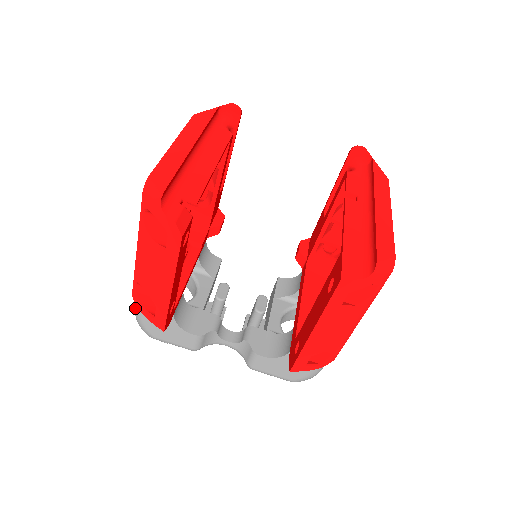
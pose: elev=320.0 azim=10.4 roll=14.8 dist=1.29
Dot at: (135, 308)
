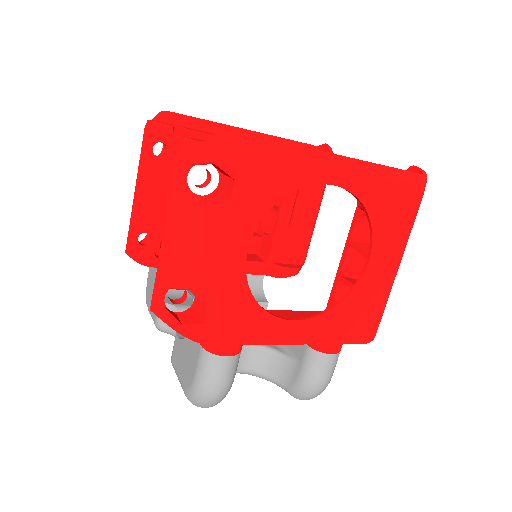
Dot at: occluded
